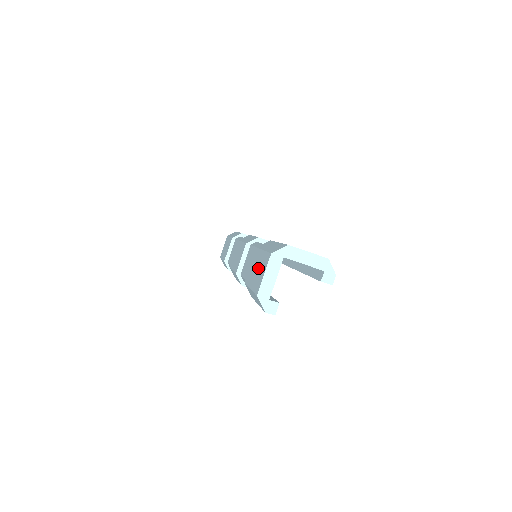
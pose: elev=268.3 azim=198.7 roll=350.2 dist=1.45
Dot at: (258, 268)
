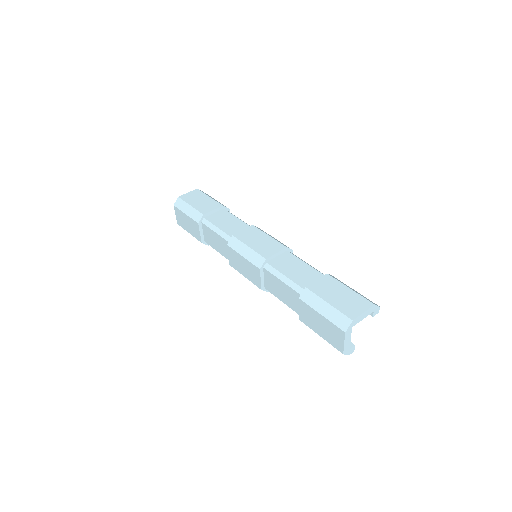
Dot at: (324, 328)
